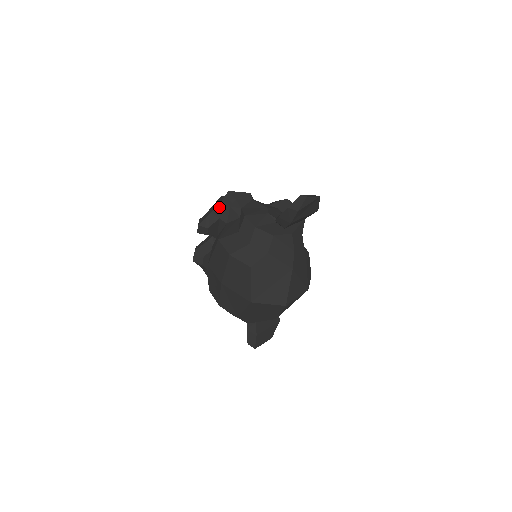
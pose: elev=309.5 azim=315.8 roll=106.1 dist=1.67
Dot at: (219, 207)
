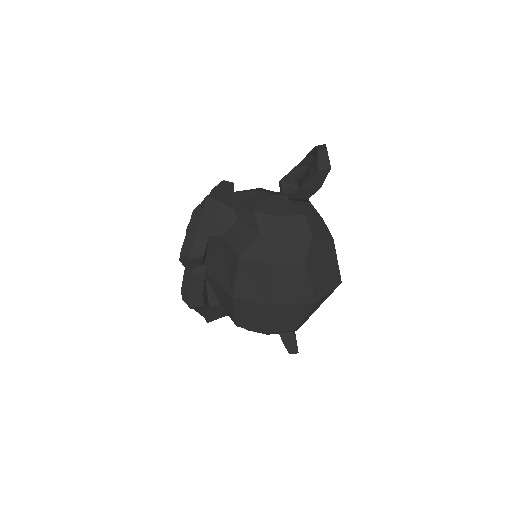
Dot at: (203, 223)
